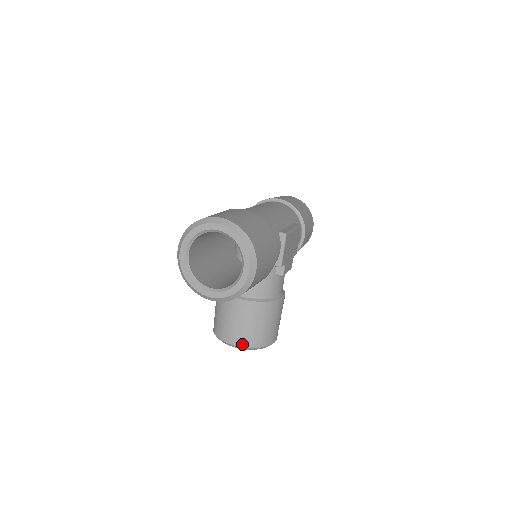
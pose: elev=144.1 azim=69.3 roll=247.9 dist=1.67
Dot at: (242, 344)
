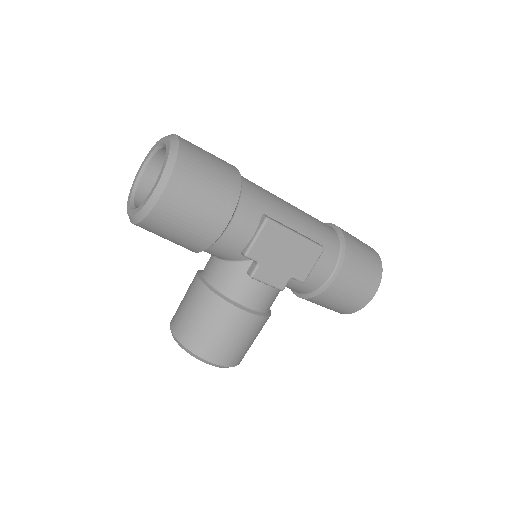
Dot at: (176, 333)
